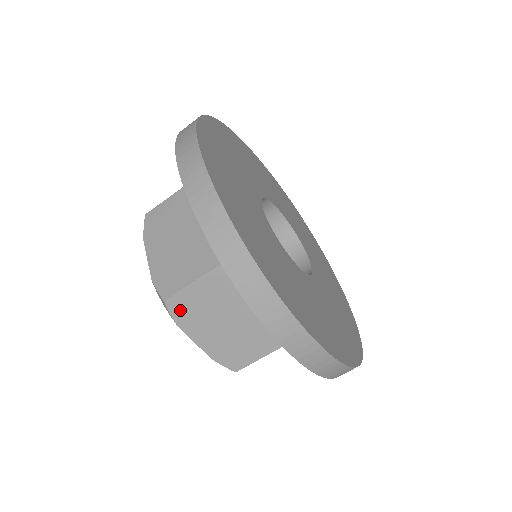
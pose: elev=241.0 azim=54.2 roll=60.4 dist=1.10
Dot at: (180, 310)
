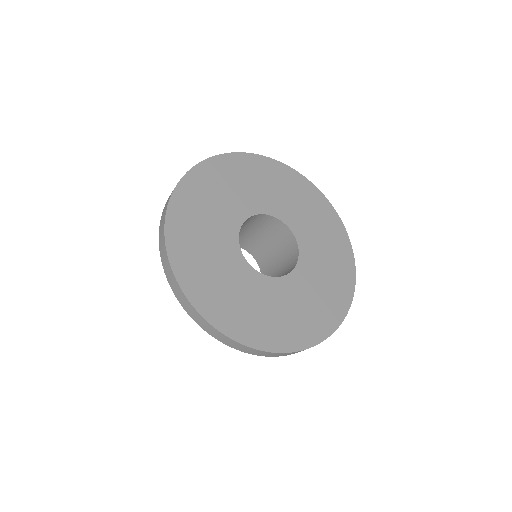
Dot at: occluded
